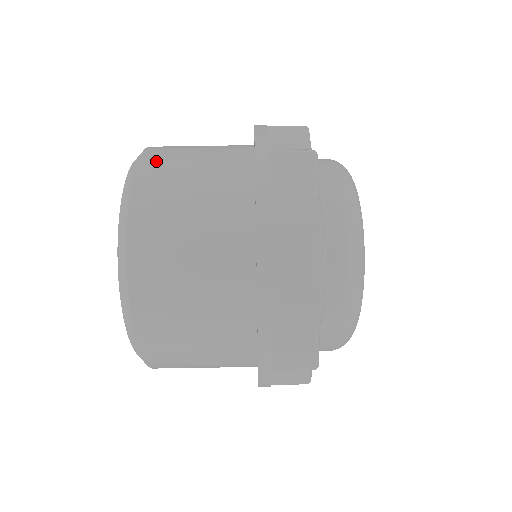
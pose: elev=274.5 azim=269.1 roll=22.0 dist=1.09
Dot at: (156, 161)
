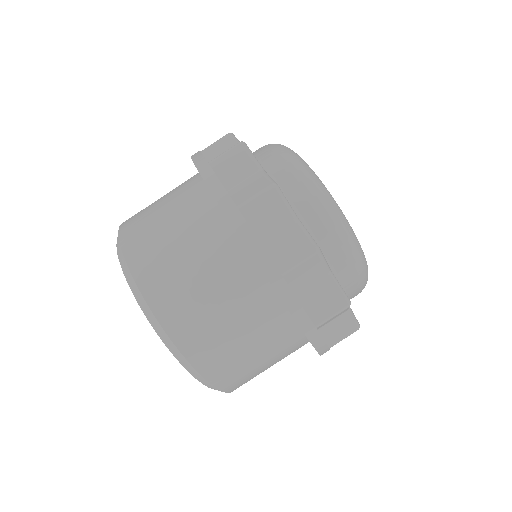
Dot at: (177, 317)
